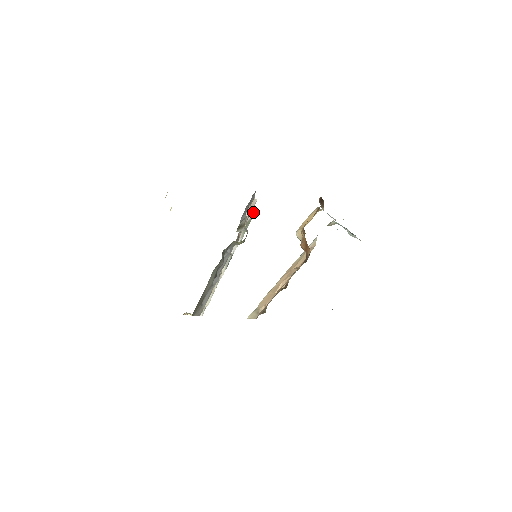
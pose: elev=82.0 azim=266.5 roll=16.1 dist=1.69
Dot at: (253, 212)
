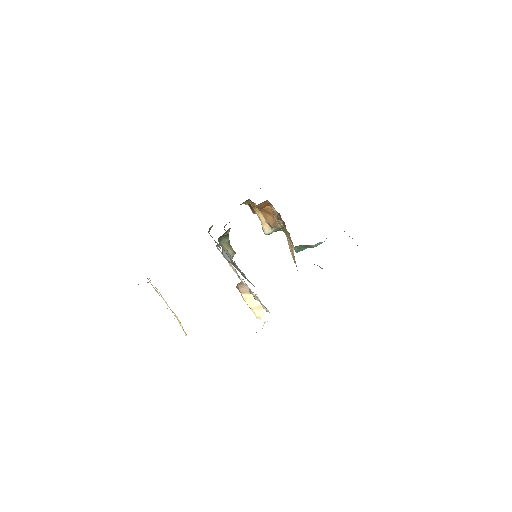
Dot at: occluded
